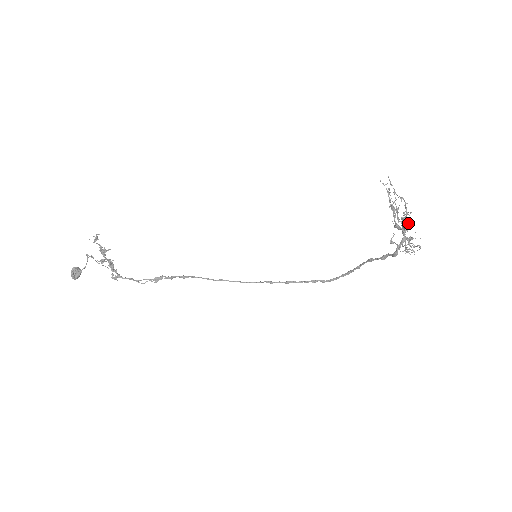
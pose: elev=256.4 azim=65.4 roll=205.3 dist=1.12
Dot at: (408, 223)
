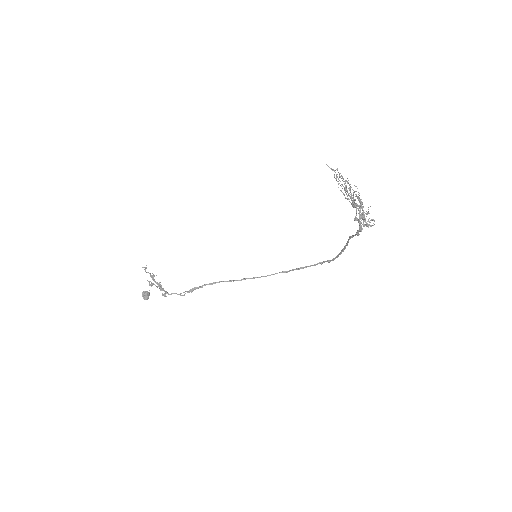
Dot at: (360, 201)
